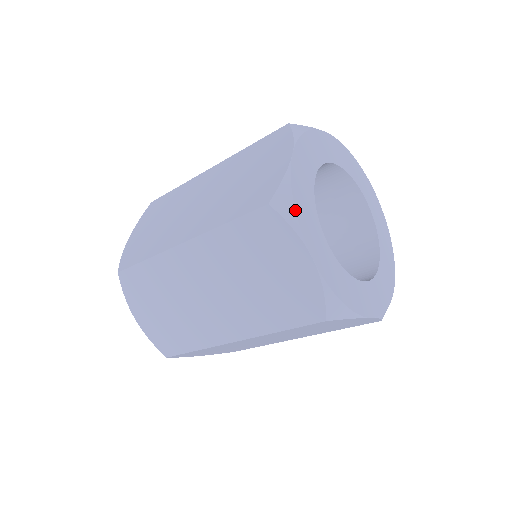
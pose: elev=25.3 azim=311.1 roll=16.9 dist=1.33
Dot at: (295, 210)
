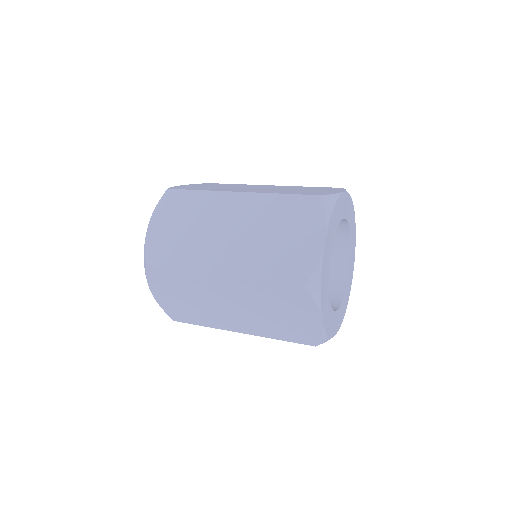
Dot at: (321, 291)
